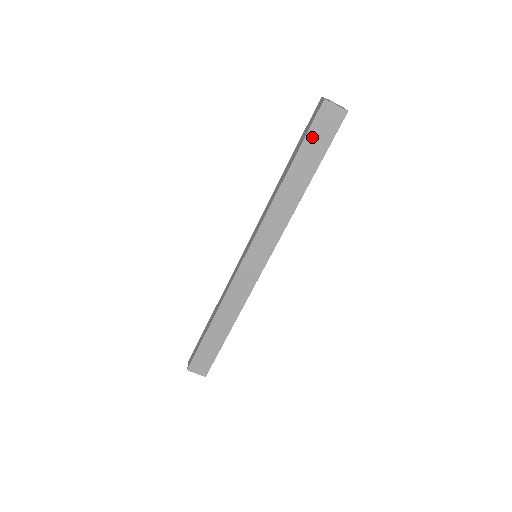
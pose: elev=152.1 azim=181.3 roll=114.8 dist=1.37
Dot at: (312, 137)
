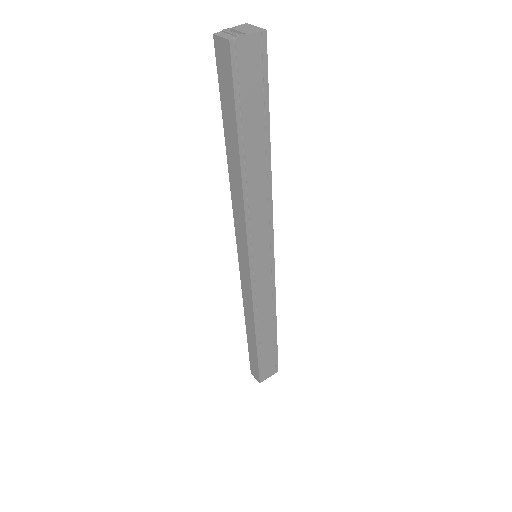
Dot at: (243, 99)
